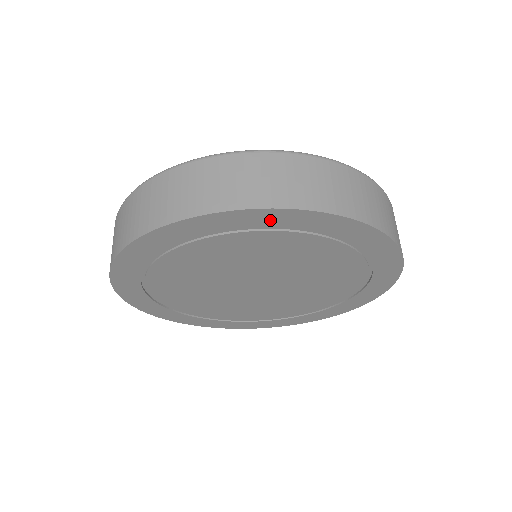
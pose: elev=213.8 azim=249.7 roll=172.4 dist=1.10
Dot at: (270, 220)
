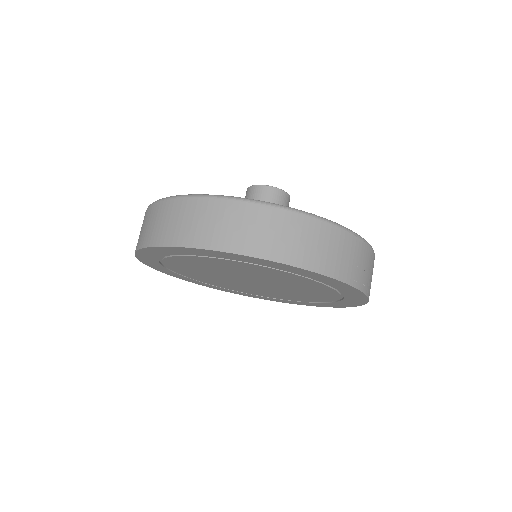
Dot at: (227, 256)
